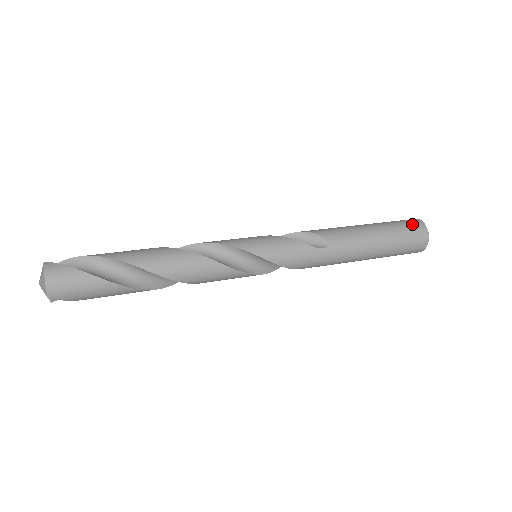
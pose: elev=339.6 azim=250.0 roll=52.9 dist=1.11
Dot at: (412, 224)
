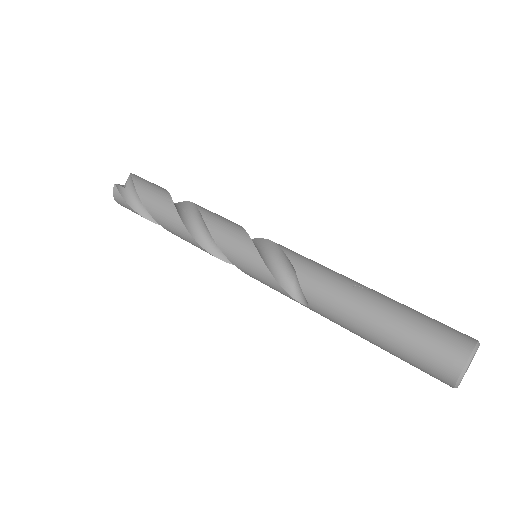
Dot at: (437, 364)
